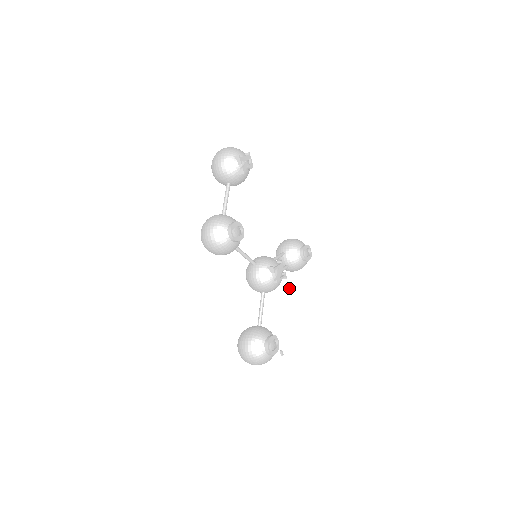
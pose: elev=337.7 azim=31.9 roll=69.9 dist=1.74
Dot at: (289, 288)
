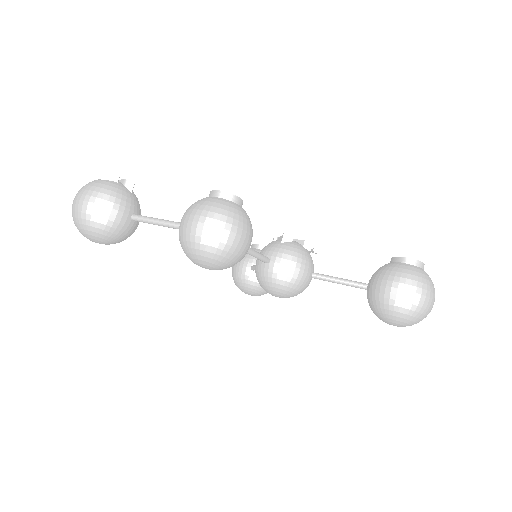
Dot at: (314, 251)
